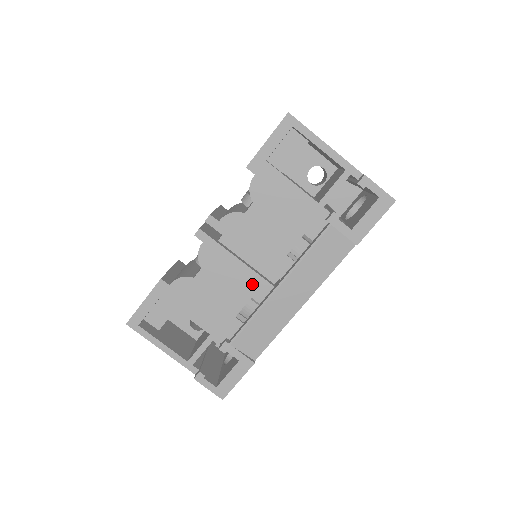
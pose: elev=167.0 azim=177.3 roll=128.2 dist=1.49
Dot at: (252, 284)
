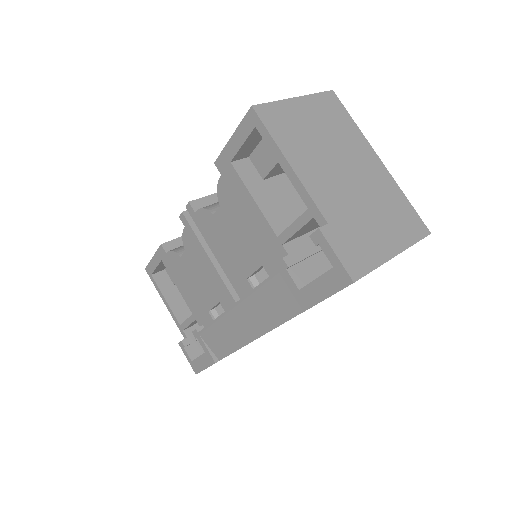
Dot at: (220, 290)
